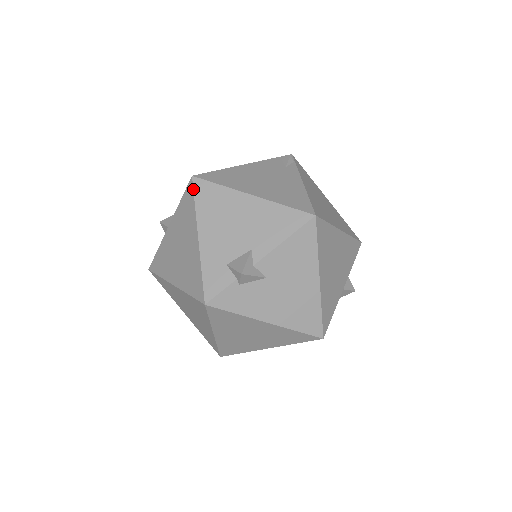
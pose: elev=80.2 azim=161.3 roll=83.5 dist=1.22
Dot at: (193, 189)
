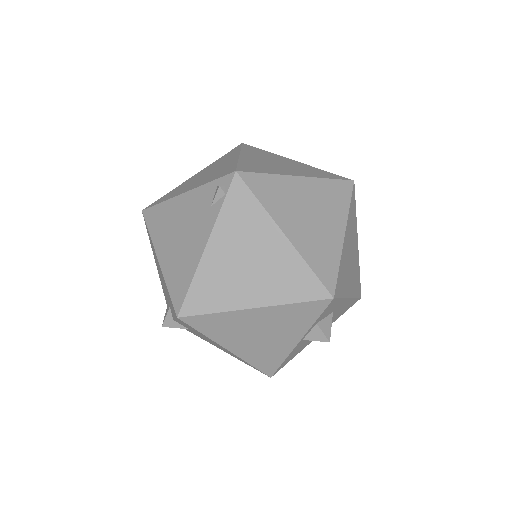
Dot at: (145, 224)
